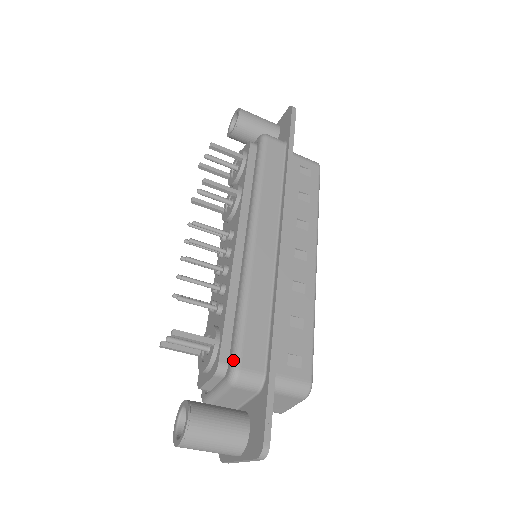
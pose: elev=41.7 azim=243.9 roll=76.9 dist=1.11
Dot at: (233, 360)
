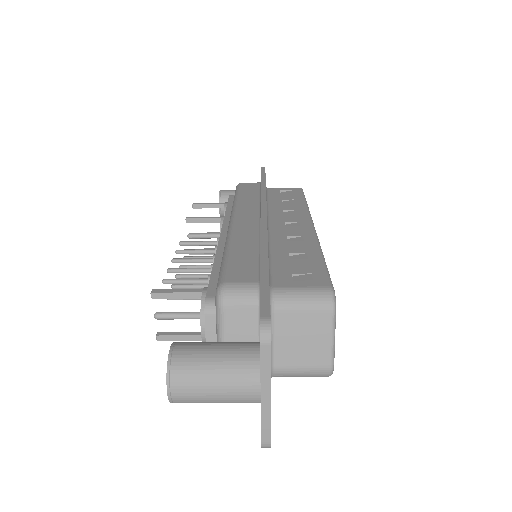
Dot at: (217, 283)
